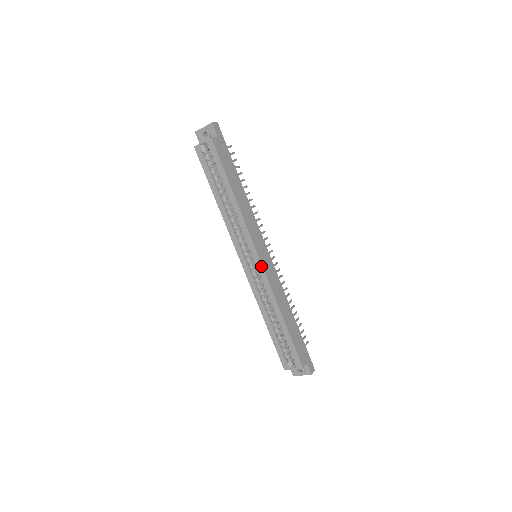
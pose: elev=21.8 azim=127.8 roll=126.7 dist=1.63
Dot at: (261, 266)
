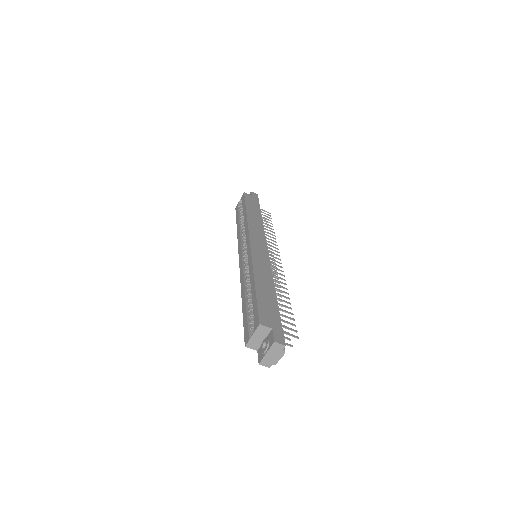
Dot at: (250, 247)
